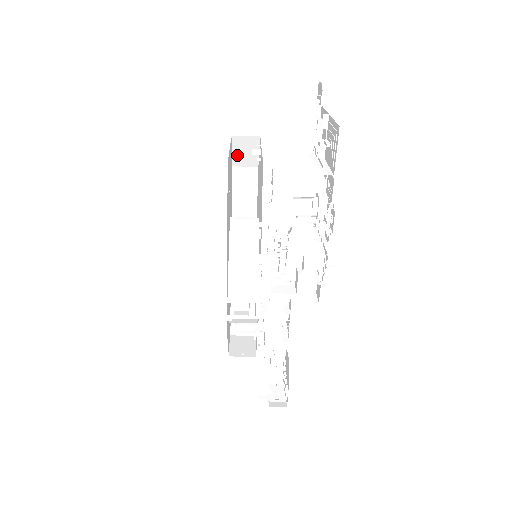
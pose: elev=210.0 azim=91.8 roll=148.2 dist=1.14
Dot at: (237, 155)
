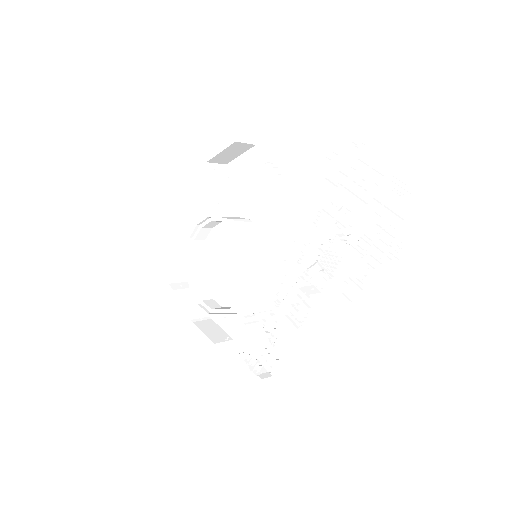
Dot at: (221, 155)
